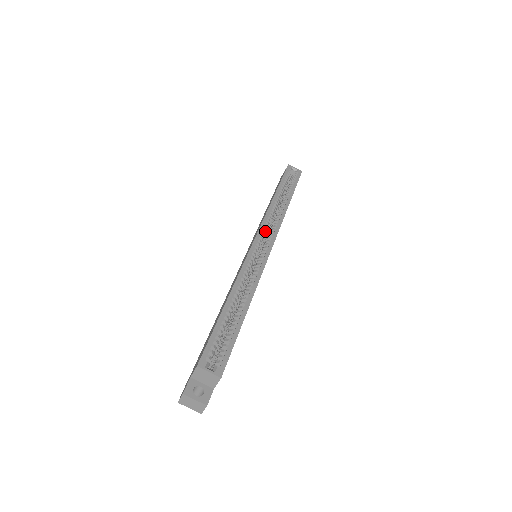
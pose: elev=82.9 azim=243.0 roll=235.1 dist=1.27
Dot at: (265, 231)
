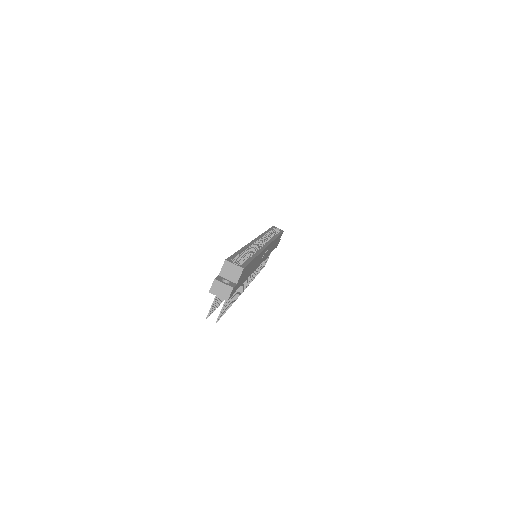
Dot at: (262, 240)
